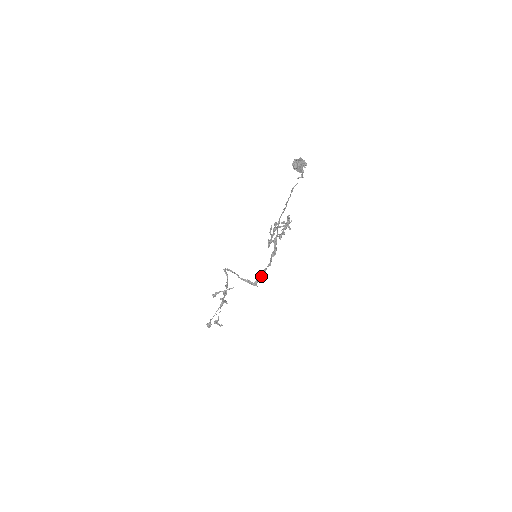
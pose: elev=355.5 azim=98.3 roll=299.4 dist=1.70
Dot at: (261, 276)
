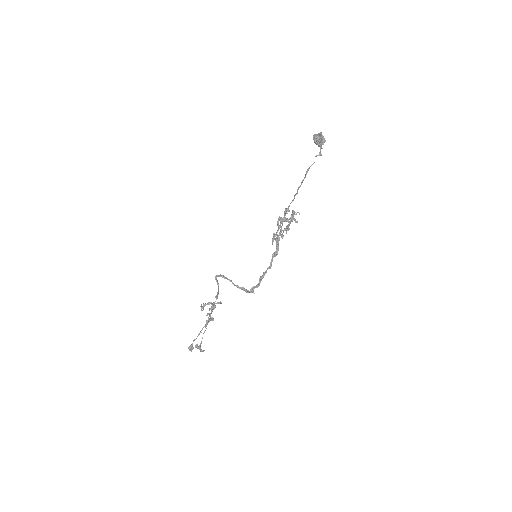
Dot at: (259, 281)
